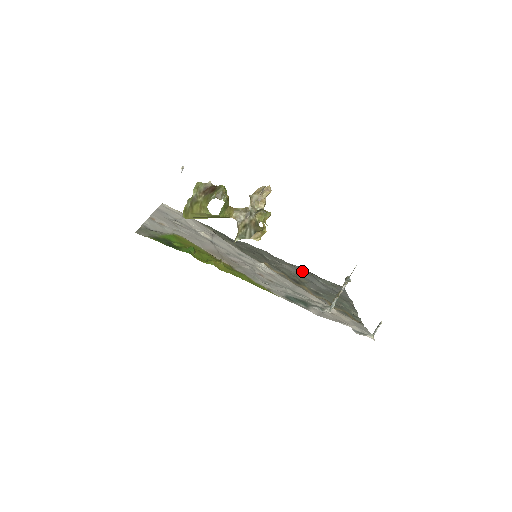
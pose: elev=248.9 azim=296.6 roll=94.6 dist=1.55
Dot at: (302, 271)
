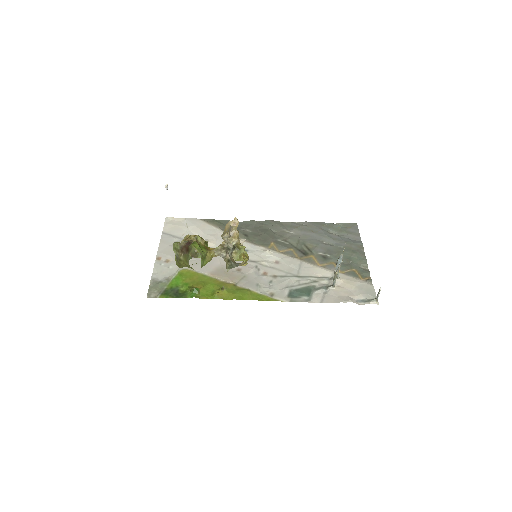
Dot at: (310, 229)
